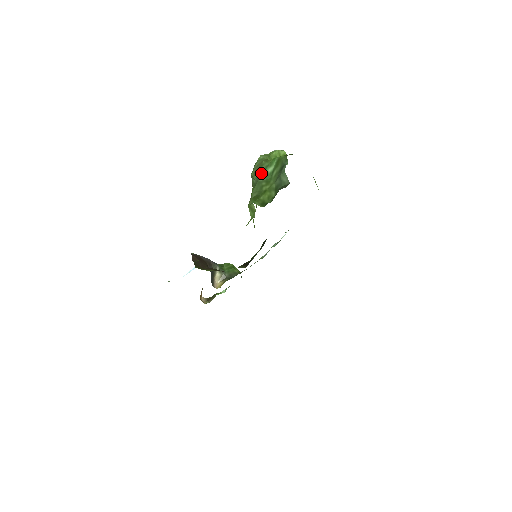
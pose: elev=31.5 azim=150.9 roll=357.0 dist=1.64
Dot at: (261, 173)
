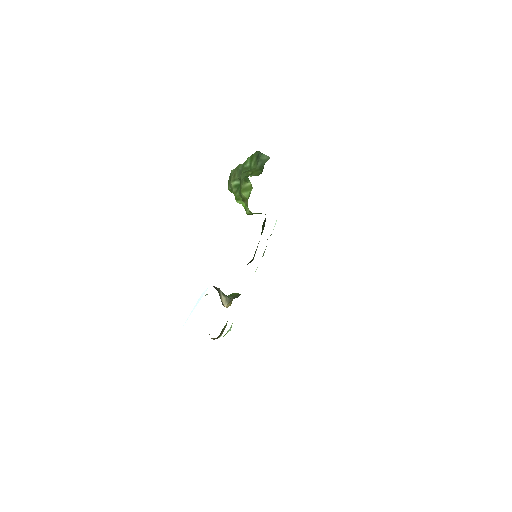
Dot at: (241, 169)
